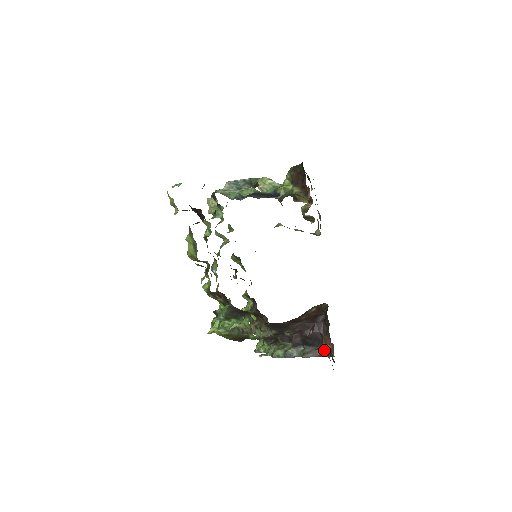
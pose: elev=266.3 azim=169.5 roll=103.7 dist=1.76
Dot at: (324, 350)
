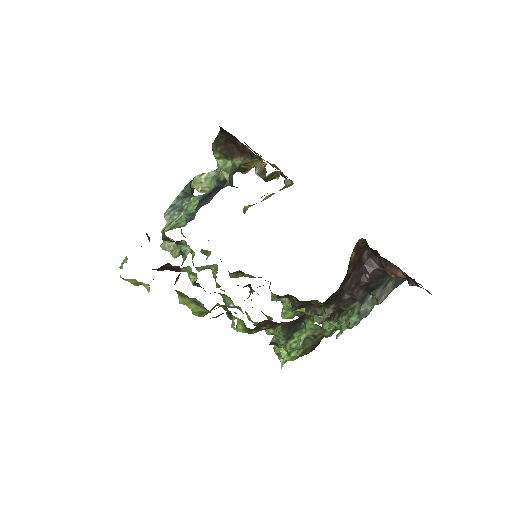
Dot at: (392, 280)
